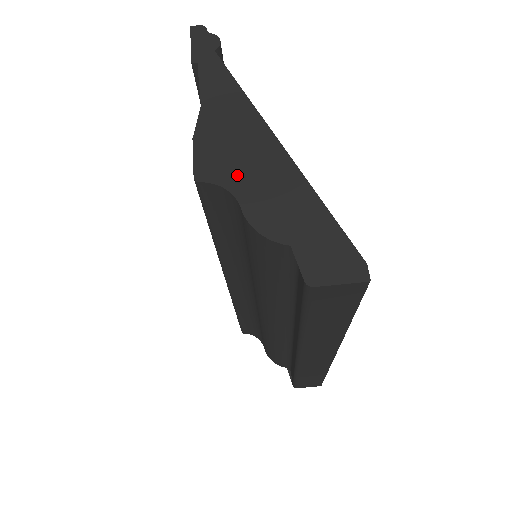
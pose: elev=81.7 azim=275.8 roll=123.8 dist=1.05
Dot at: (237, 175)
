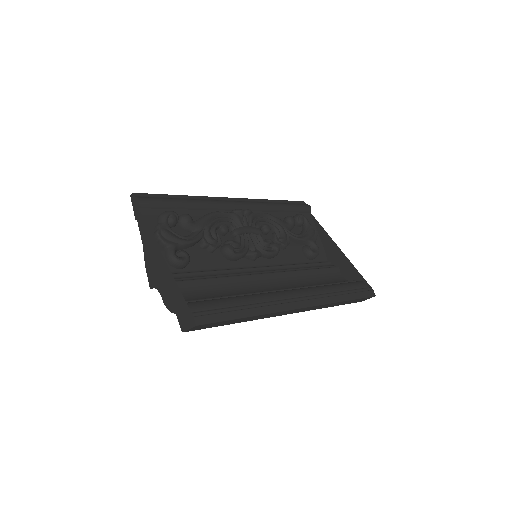
Dot at: (158, 281)
